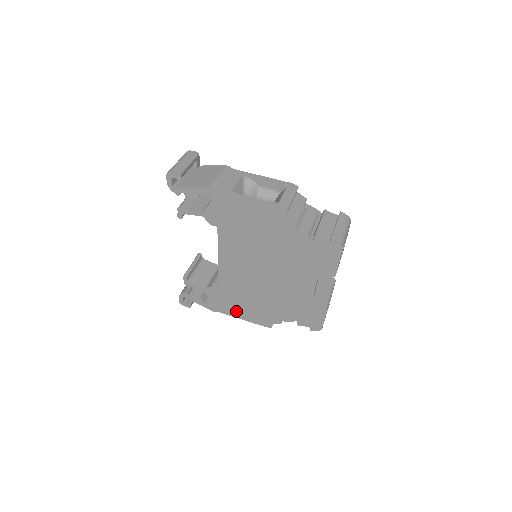
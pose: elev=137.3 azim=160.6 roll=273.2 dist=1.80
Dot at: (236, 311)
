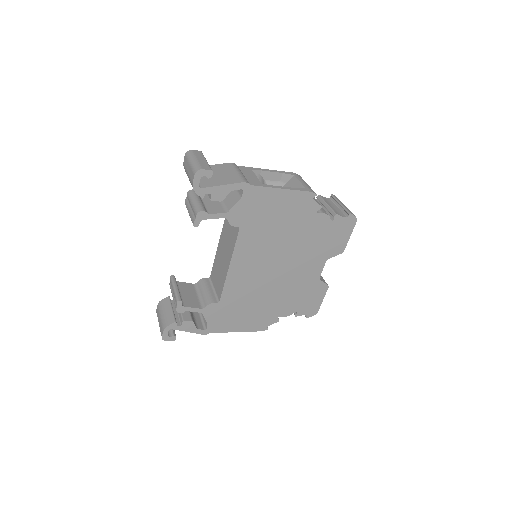
Dot at: (233, 324)
